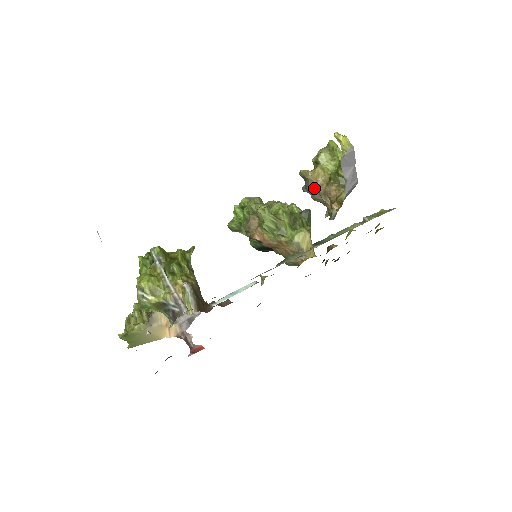
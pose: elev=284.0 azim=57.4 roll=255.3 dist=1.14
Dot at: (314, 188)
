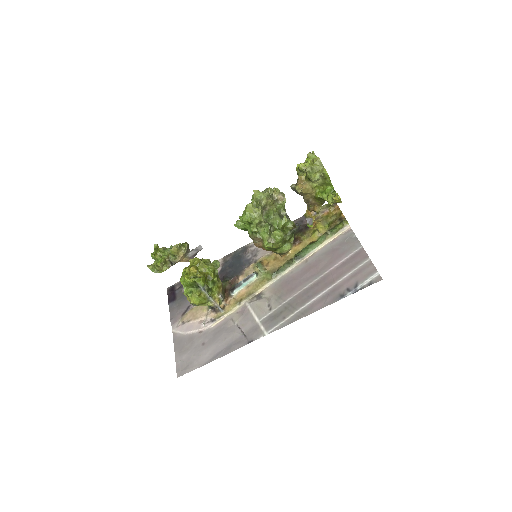
Dot at: (301, 195)
